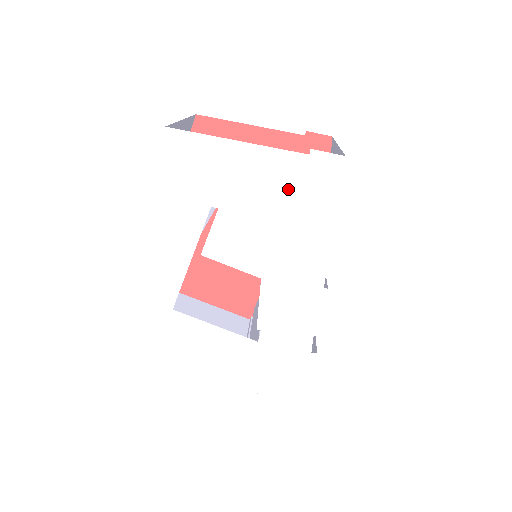
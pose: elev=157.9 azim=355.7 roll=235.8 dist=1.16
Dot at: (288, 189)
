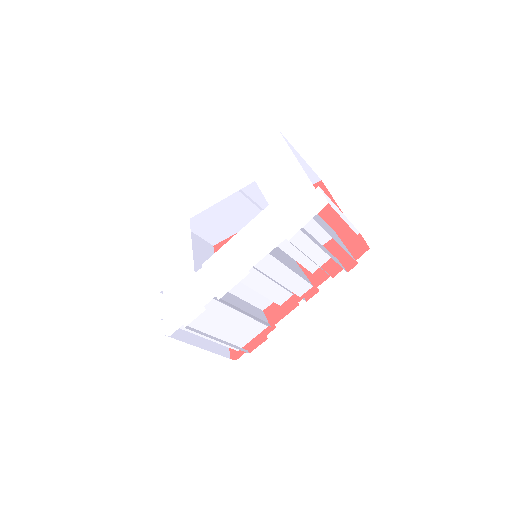
Dot at: (290, 199)
